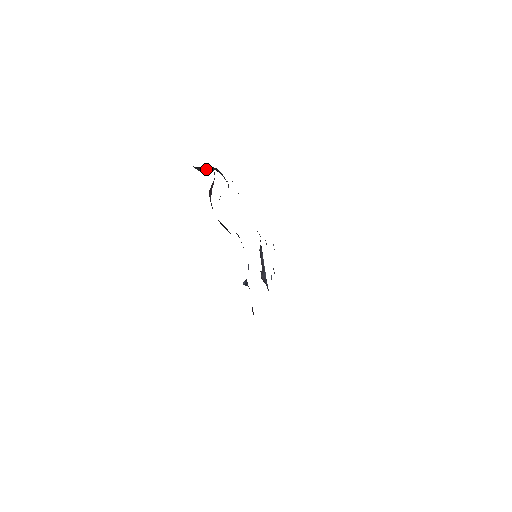
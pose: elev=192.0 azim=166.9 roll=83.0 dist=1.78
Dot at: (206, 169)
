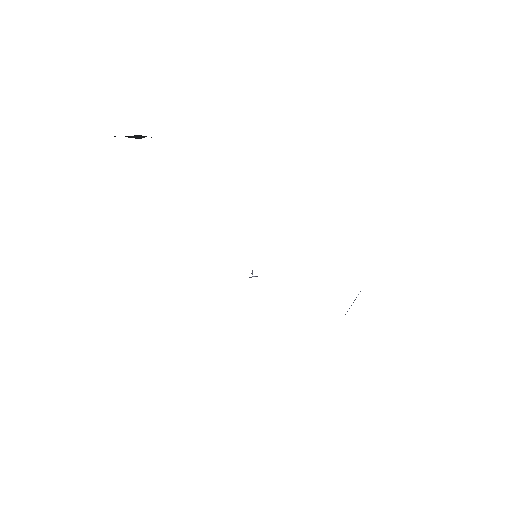
Dot at: (138, 136)
